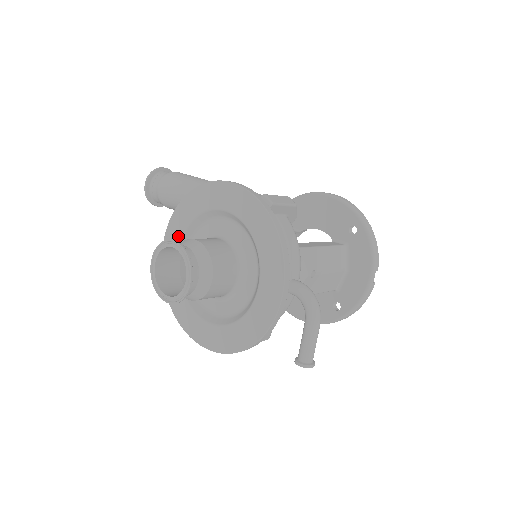
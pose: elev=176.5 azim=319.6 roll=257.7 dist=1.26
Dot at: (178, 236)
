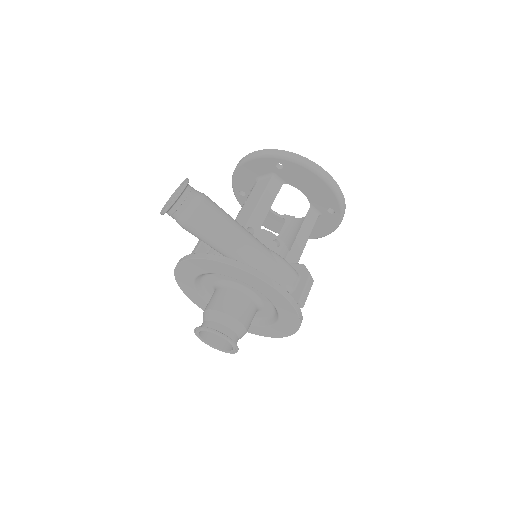
Dot at: (203, 271)
